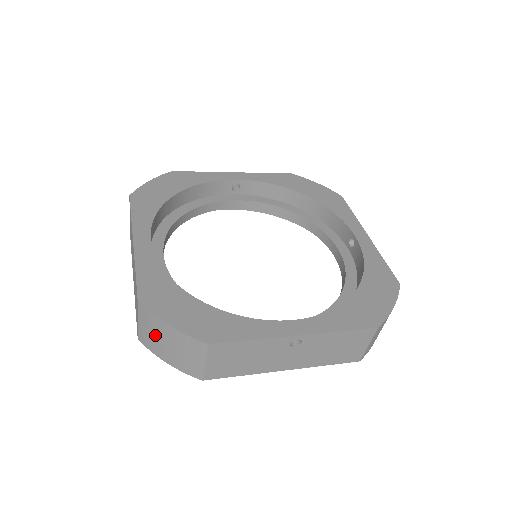
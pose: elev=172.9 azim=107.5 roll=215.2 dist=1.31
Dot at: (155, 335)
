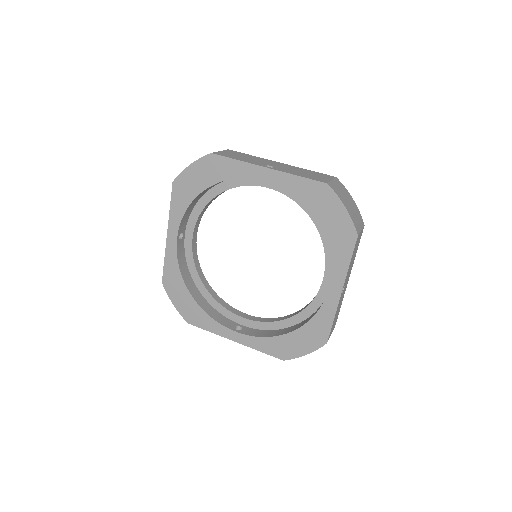
Dot at: occluded
